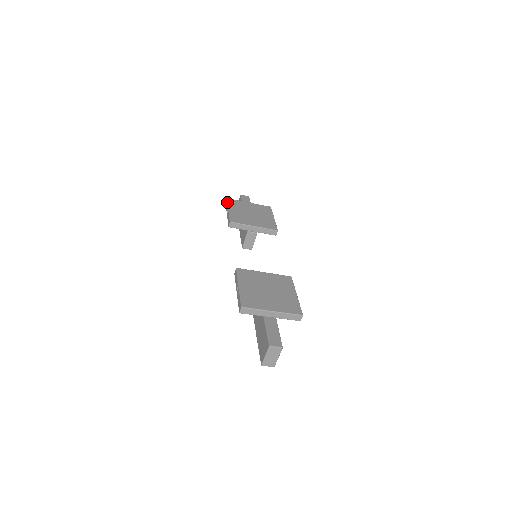
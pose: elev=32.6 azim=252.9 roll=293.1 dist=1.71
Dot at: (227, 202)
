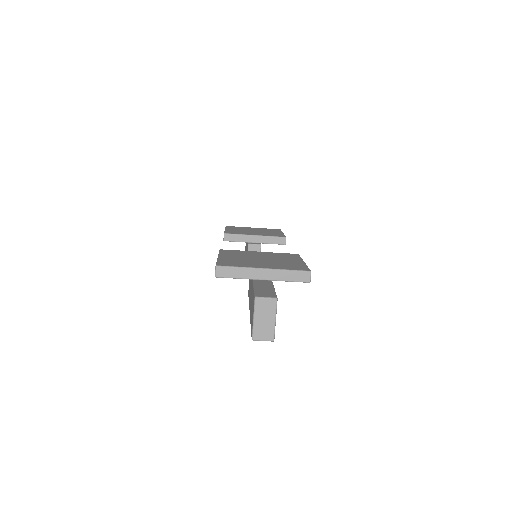
Dot at: (225, 227)
